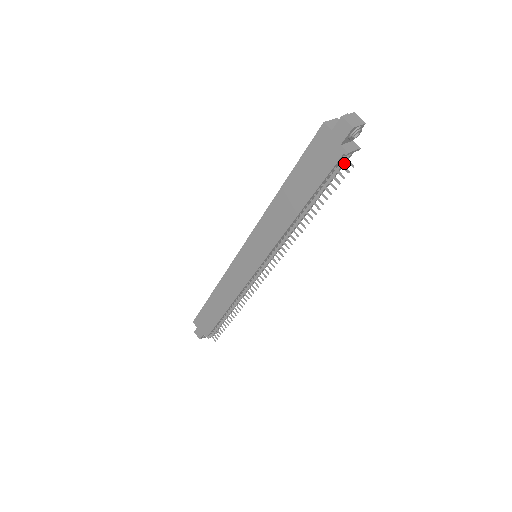
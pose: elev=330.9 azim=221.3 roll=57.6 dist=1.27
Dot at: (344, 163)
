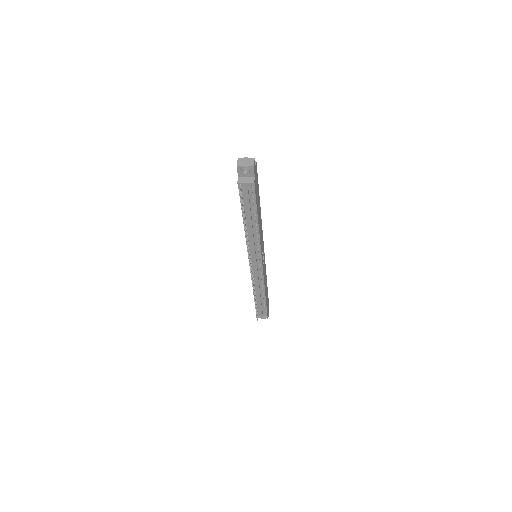
Dot at: (246, 191)
